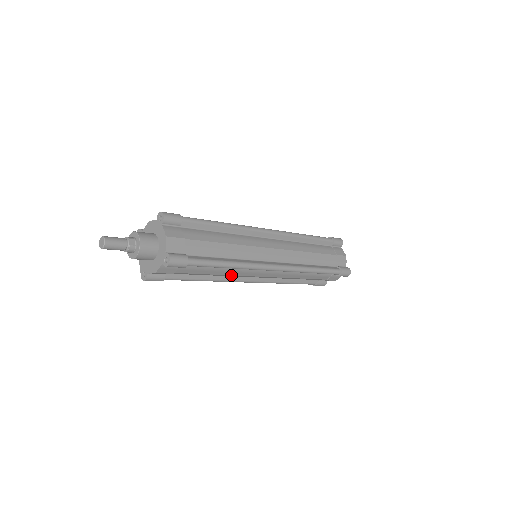
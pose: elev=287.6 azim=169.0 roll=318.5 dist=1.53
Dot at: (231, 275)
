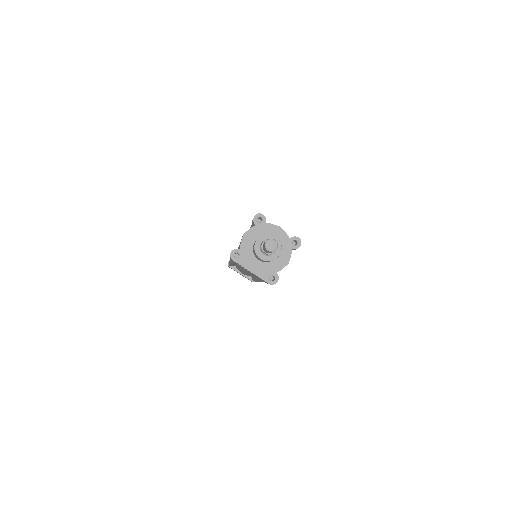
Dot at: occluded
